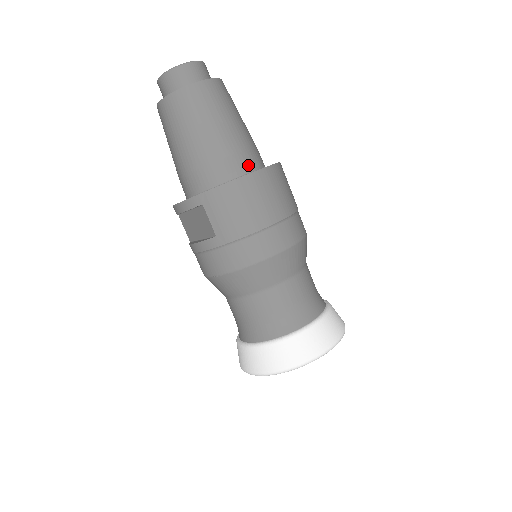
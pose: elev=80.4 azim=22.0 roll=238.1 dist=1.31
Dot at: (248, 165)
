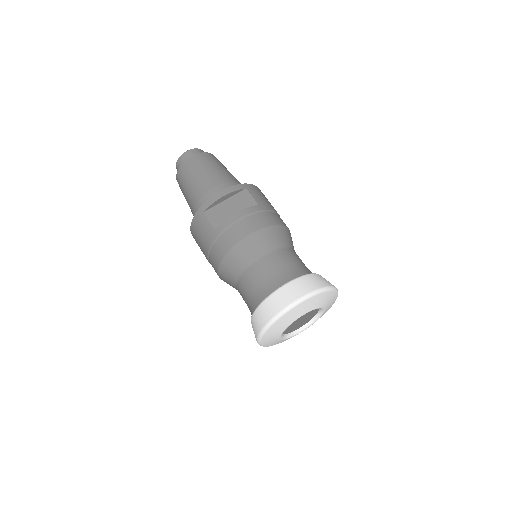
Dot at: occluded
